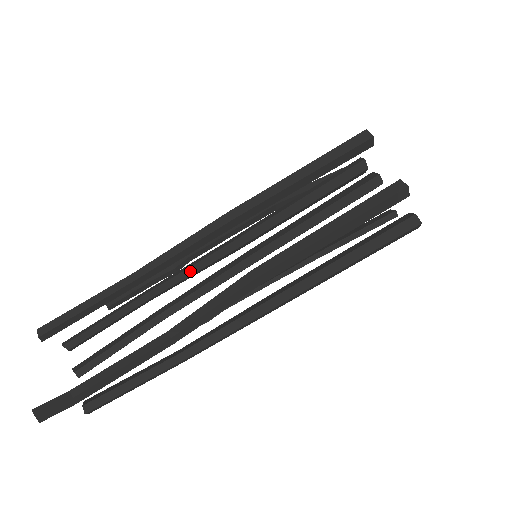
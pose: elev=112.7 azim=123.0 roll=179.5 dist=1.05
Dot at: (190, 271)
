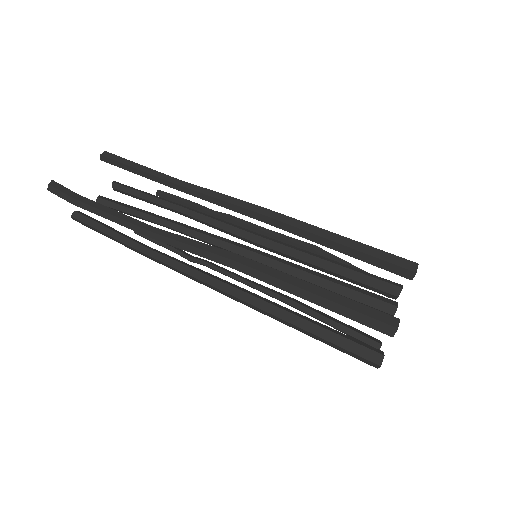
Dot at: (215, 222)
